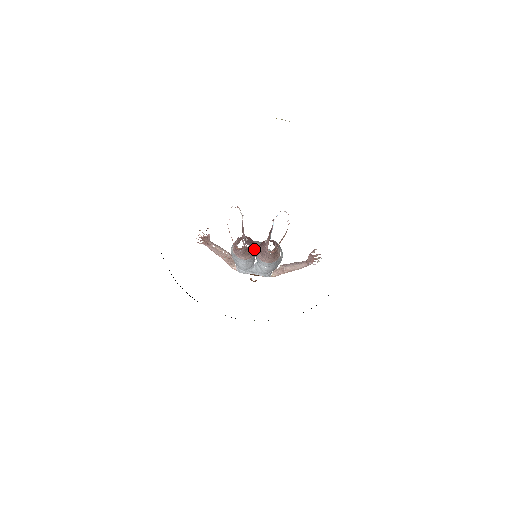
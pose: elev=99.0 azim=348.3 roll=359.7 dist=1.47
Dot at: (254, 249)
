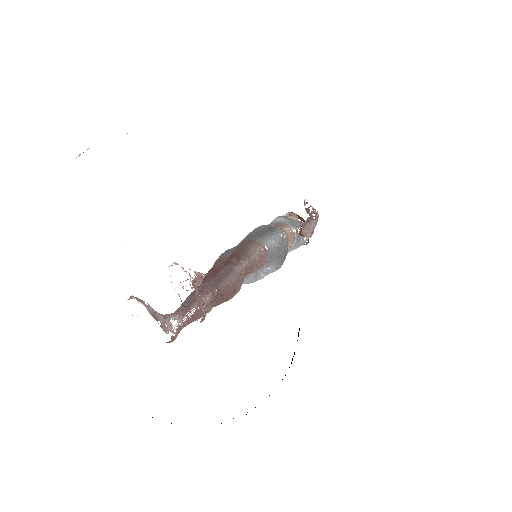
Dot at: occluded
